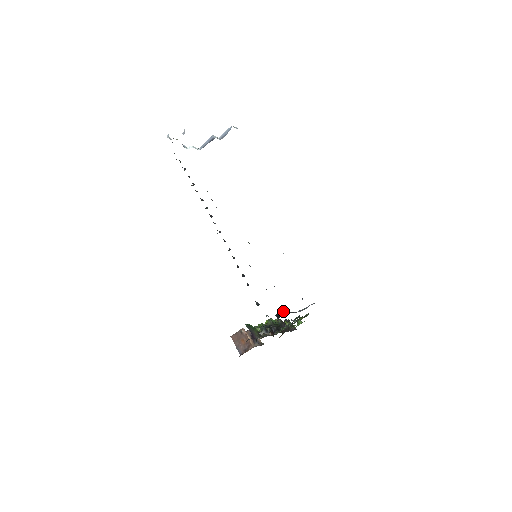
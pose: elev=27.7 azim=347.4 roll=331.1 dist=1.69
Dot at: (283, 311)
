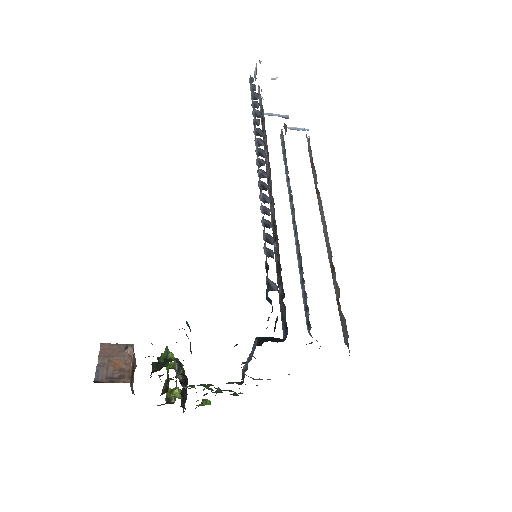
Dot at: (275, 338)
